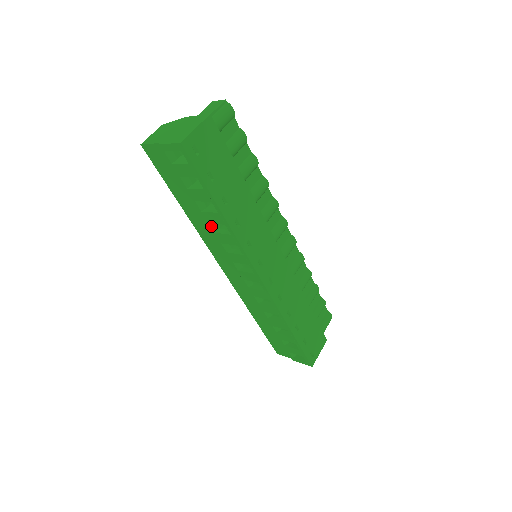
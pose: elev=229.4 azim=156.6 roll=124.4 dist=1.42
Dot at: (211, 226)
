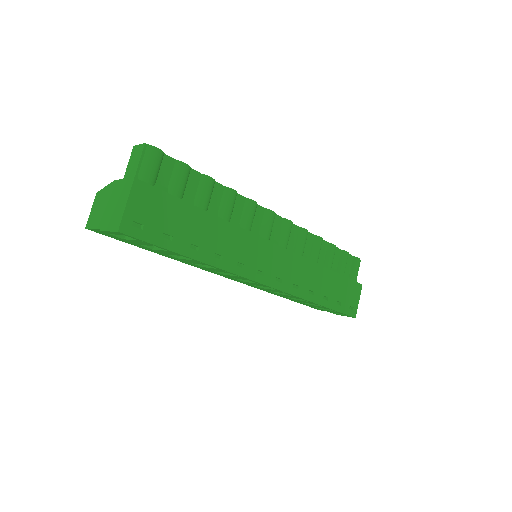
Dot at: (195, 264)
